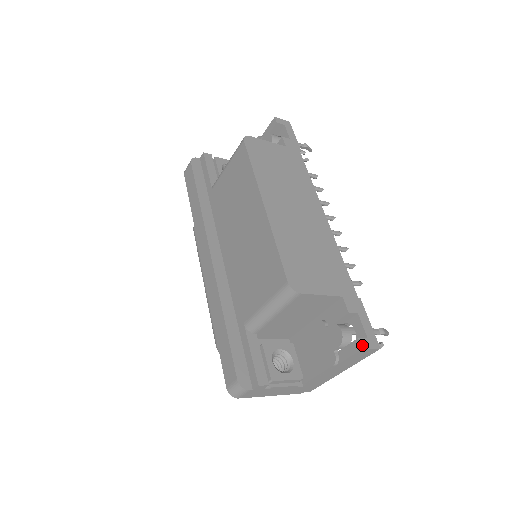
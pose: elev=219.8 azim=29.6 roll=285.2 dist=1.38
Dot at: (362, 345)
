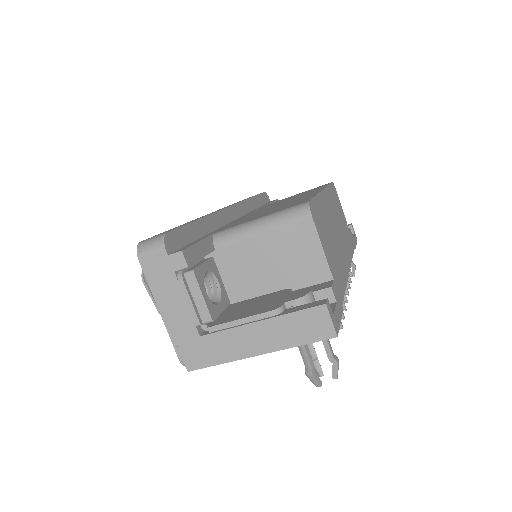
Dot at: (327, 304)
